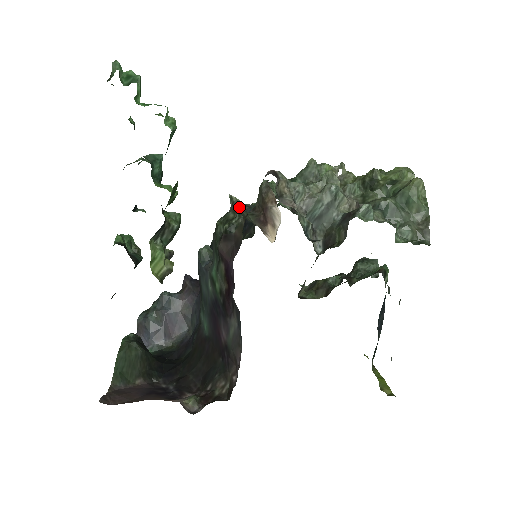
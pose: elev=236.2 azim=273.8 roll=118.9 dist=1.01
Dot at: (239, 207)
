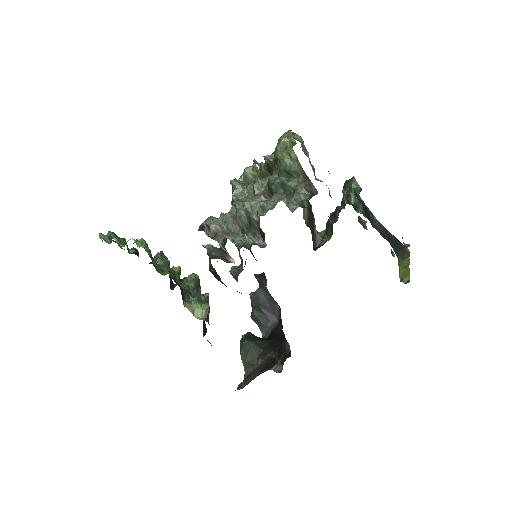
Dot at: (212, 249)
